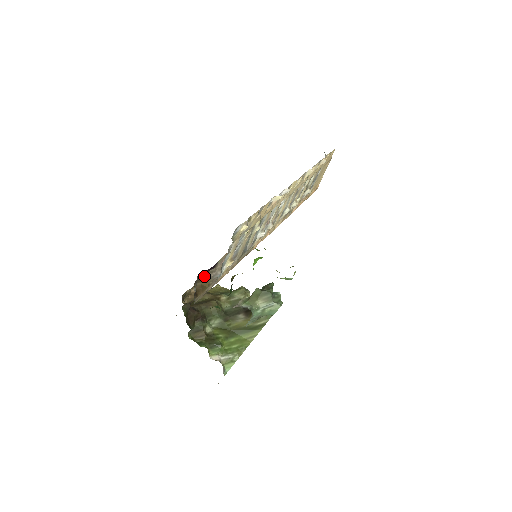
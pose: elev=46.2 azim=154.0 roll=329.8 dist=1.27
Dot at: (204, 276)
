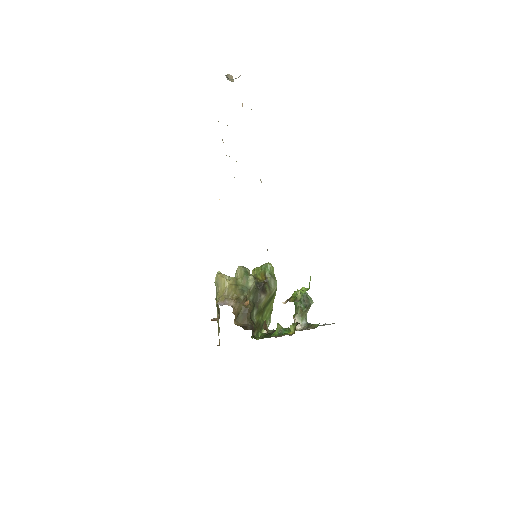
Dot at: occluded
